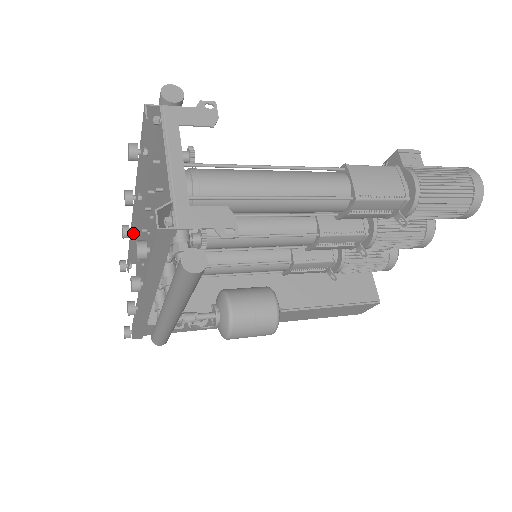
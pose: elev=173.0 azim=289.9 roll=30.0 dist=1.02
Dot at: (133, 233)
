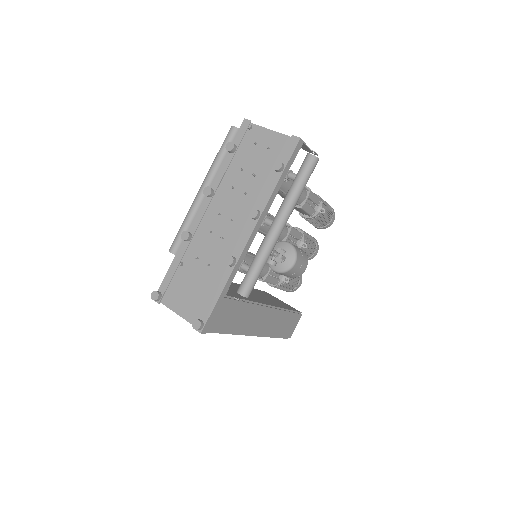
Dot at: (191, 237)
